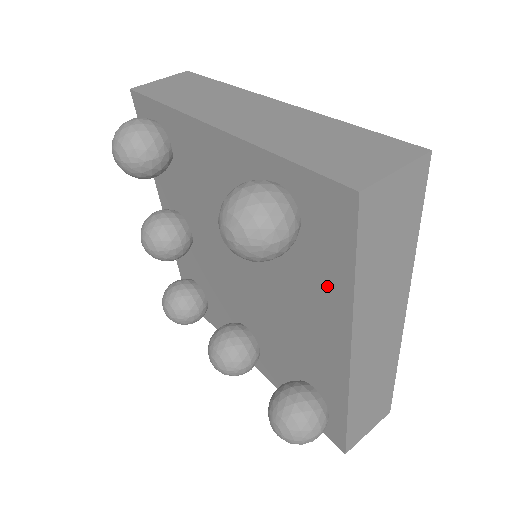
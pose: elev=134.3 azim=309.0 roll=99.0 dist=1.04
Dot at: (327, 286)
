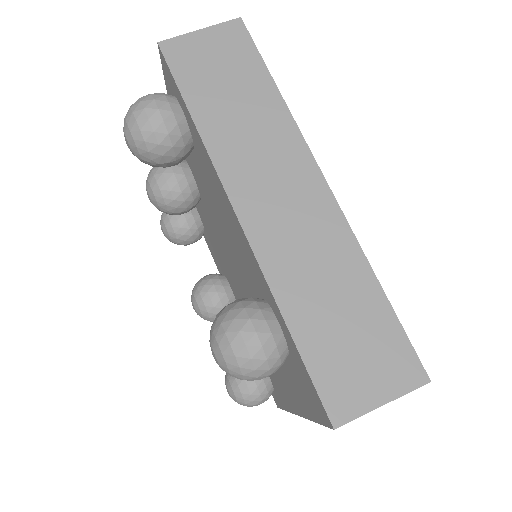
Dot at: (294, 389)
